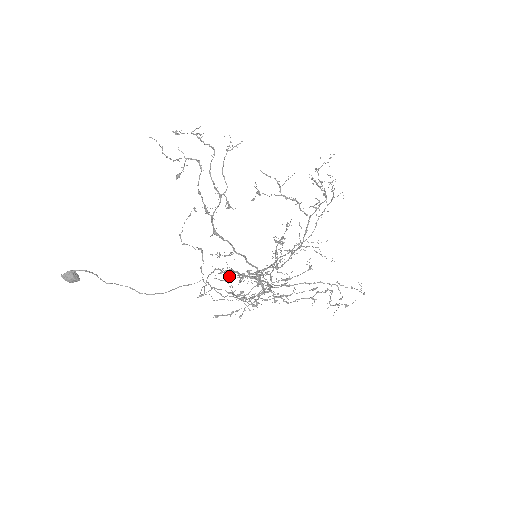
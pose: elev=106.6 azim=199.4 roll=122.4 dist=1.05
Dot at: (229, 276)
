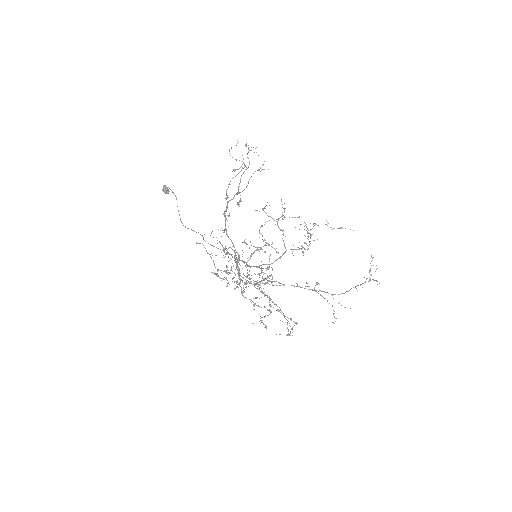
Dot at: (261, 270)
